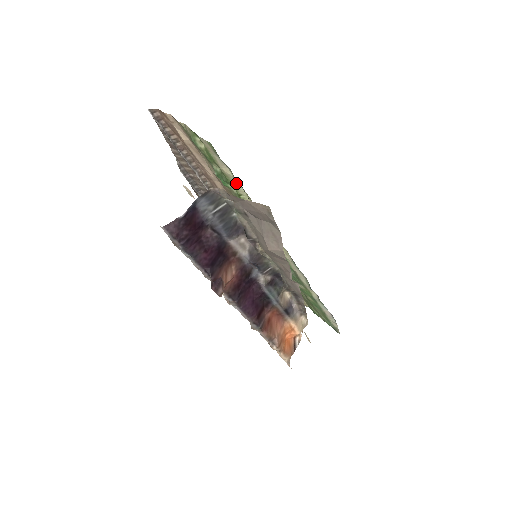
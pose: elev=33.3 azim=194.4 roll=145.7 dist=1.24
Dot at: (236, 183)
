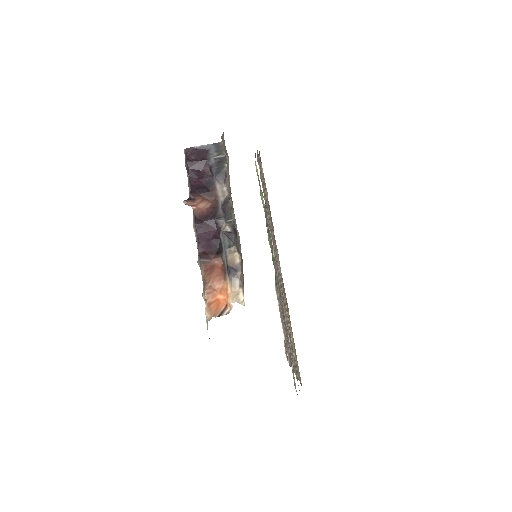
Dot at: occluded
